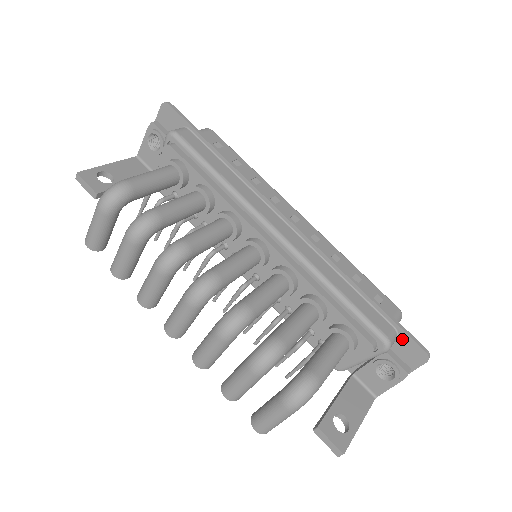
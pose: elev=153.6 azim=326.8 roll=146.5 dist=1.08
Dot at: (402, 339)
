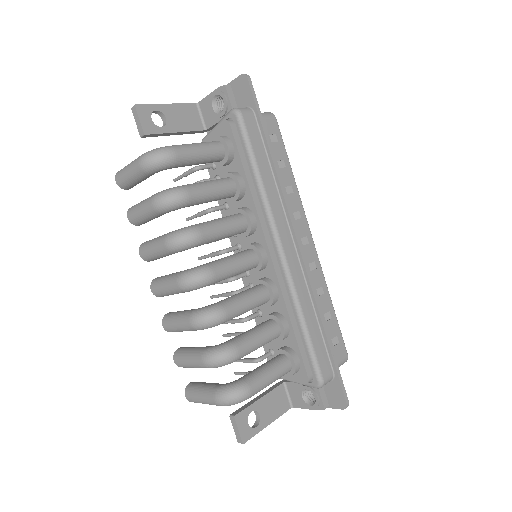
Dot at: (335, 383)
